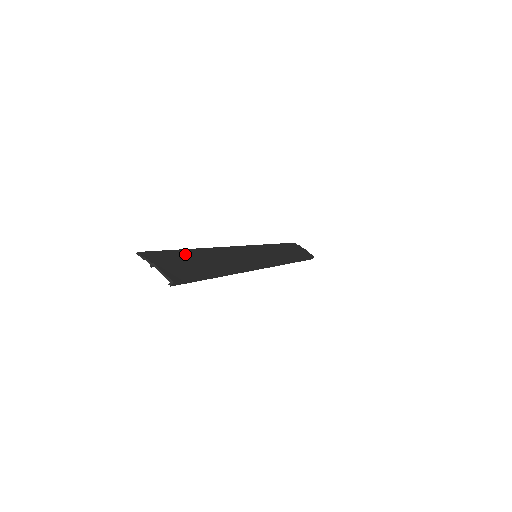
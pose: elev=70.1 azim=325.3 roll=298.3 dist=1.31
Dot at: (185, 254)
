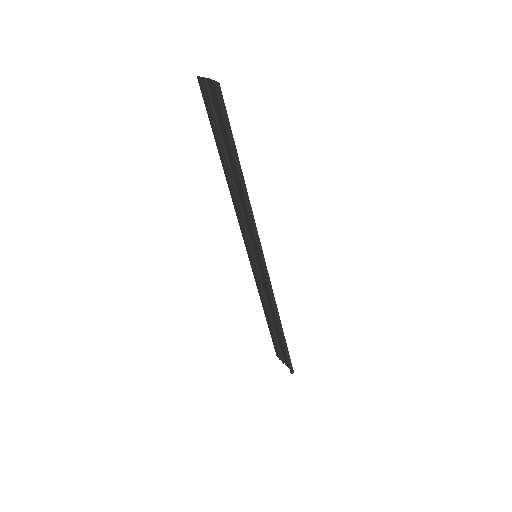
Dot at: occluded
